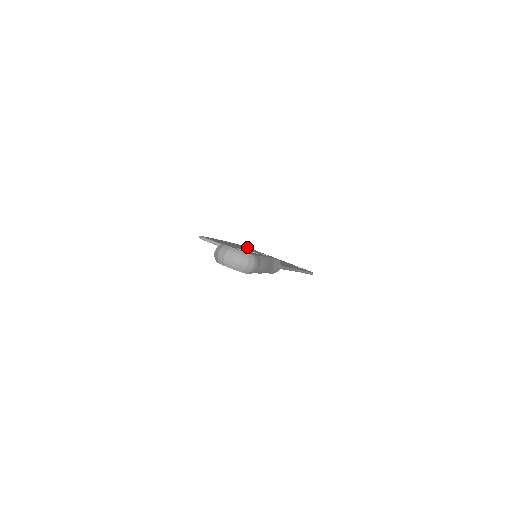
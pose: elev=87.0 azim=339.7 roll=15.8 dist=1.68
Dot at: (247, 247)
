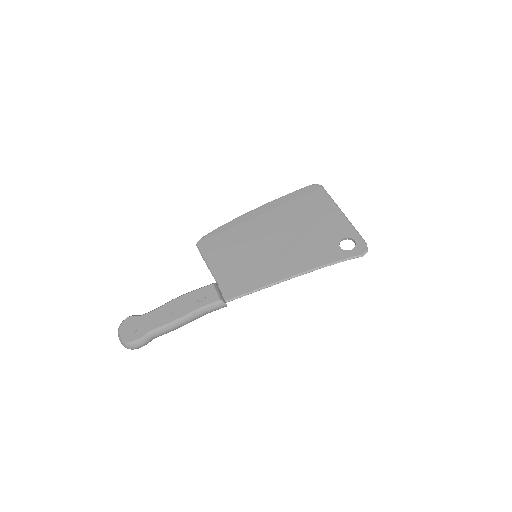
Dot at: (322, 191)
